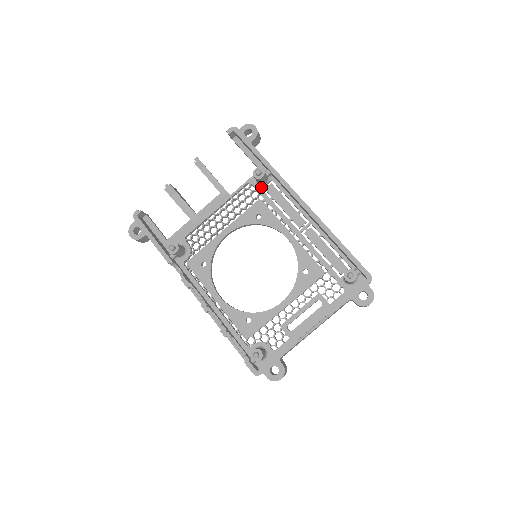
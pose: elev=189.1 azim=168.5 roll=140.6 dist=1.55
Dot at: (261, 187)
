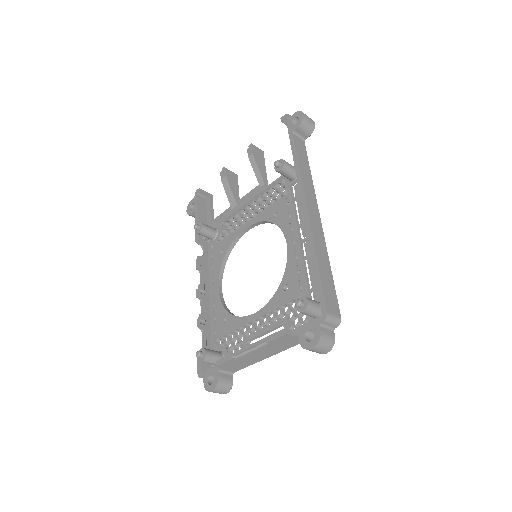
Dot at: (290, 183)
